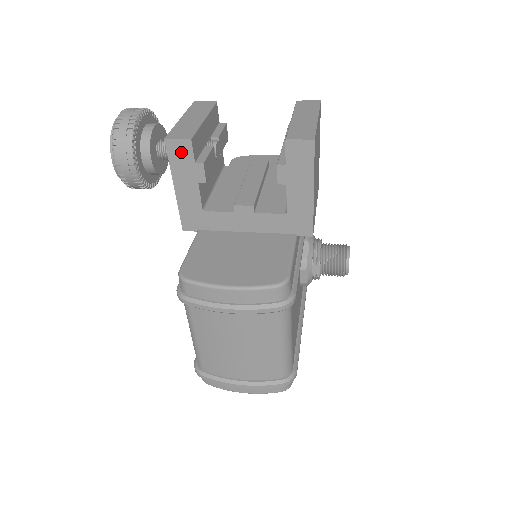
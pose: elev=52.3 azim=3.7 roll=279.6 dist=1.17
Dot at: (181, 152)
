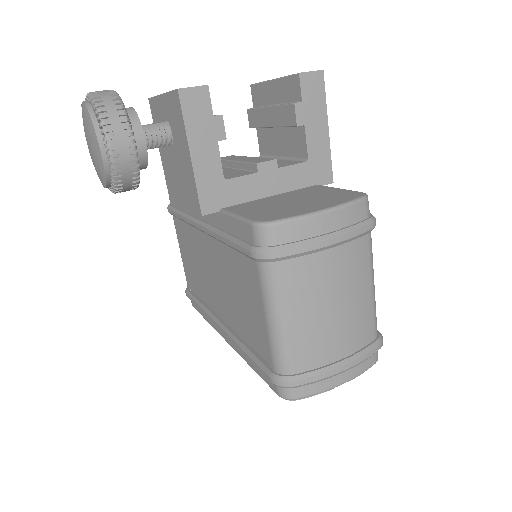
Dot at: (197, 104)
